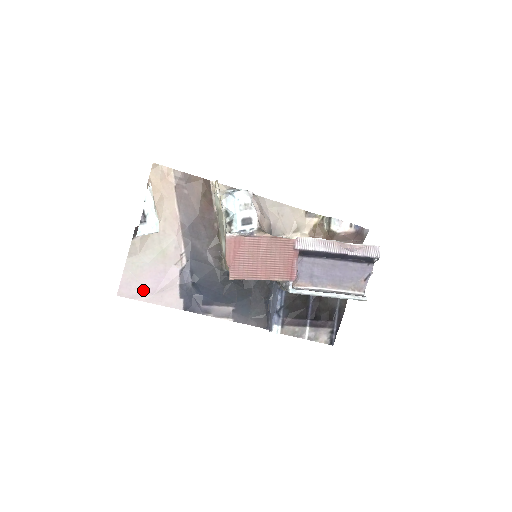
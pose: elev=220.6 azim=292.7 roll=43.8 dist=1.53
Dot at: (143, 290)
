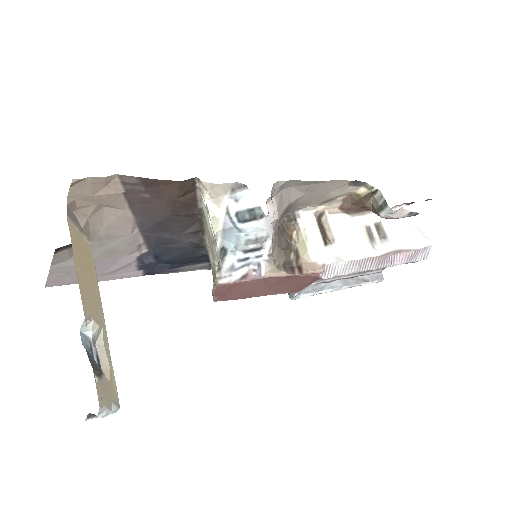
Dot at: occluded
